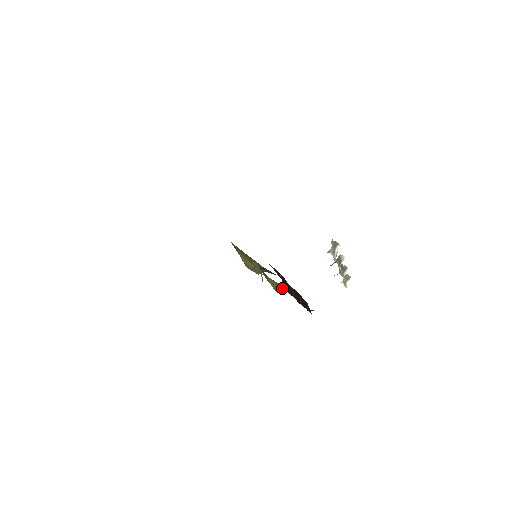
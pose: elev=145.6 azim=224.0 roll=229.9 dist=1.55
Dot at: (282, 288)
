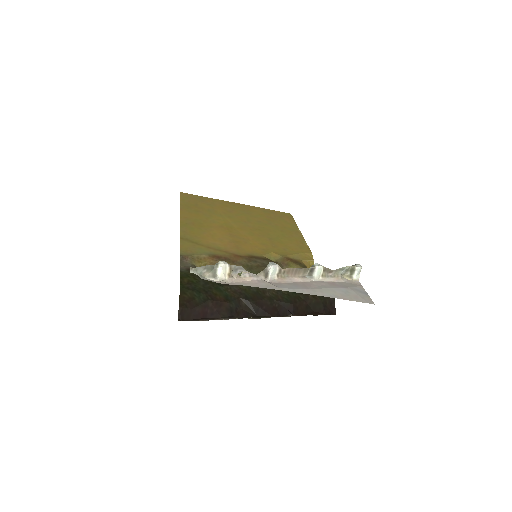
Dot at: occluded
